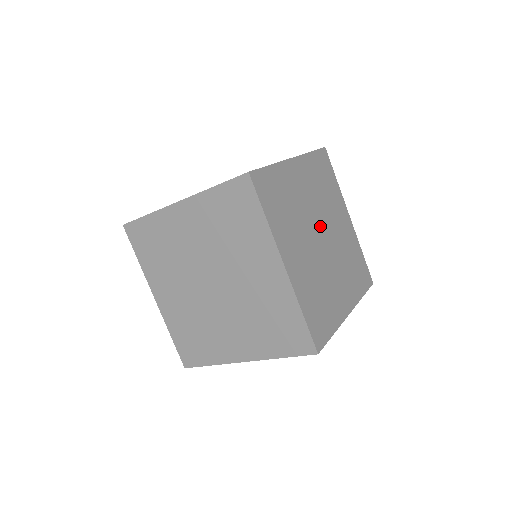
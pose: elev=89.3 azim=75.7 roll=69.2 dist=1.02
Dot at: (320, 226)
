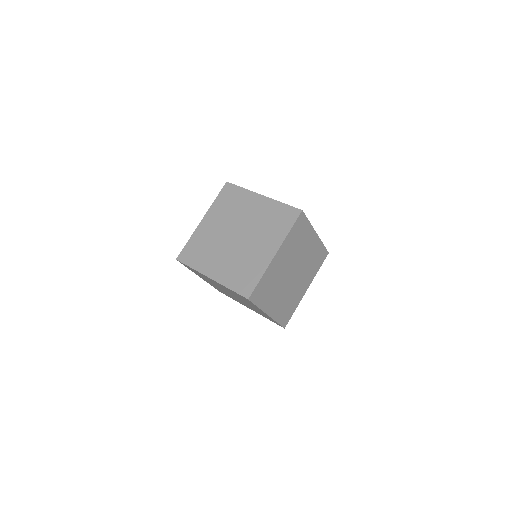
Dot at: (292, 269)
